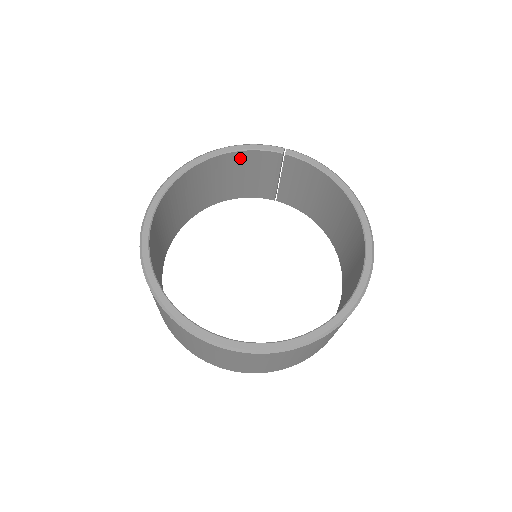
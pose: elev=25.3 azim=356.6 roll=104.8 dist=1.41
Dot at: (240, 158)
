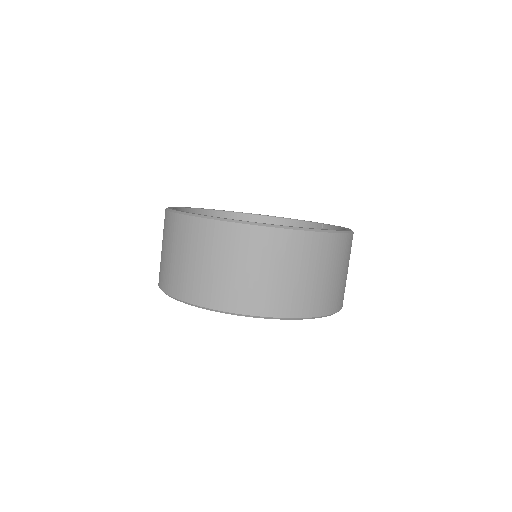
Dot at: occluded
